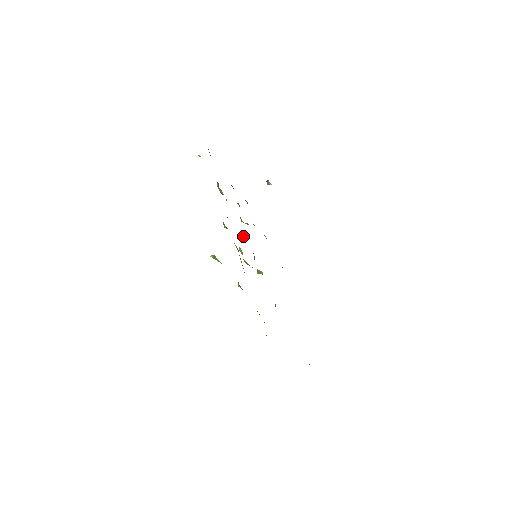
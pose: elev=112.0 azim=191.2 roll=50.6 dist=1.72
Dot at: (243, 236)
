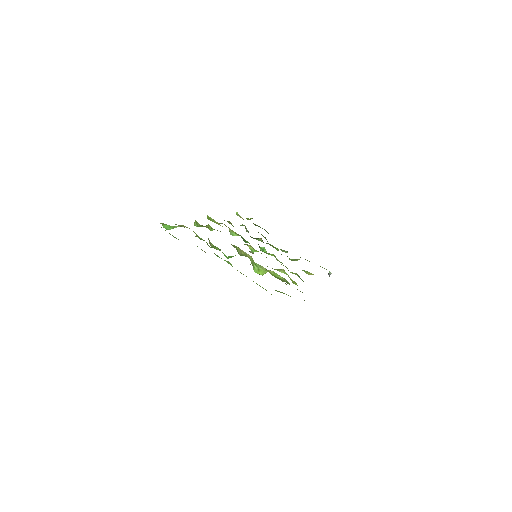
Dot at: (251, 248)
